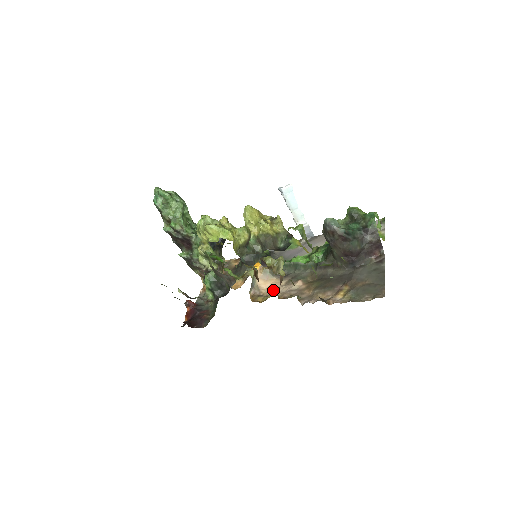
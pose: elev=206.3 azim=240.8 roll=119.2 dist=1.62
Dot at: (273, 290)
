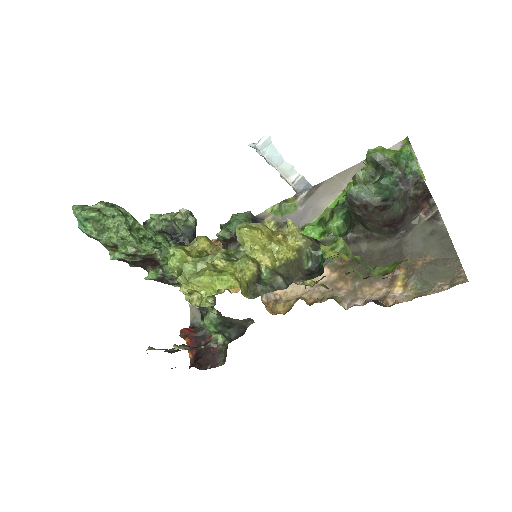
Dot at: (291, 287)
